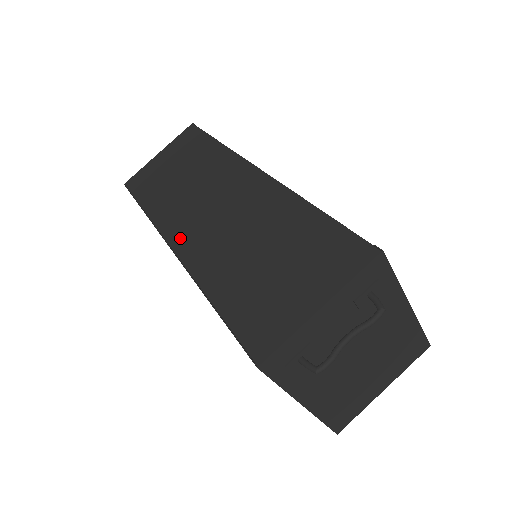
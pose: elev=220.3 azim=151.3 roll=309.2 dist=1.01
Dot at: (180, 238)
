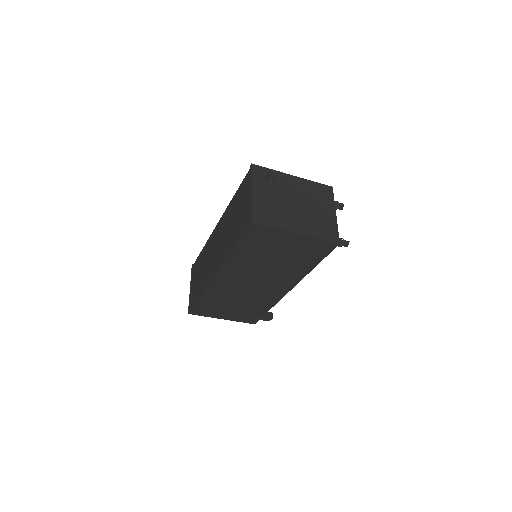
Dot at: (215, 271)
